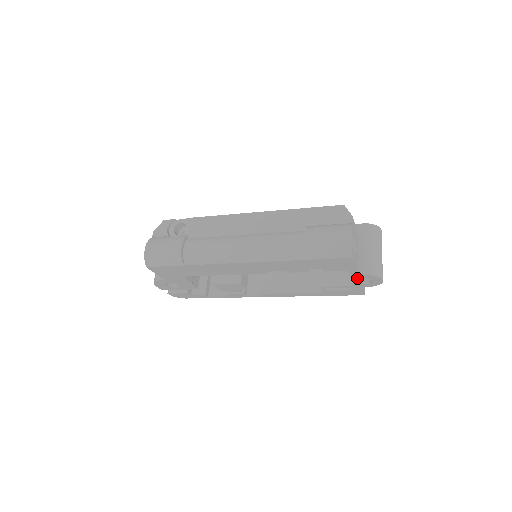
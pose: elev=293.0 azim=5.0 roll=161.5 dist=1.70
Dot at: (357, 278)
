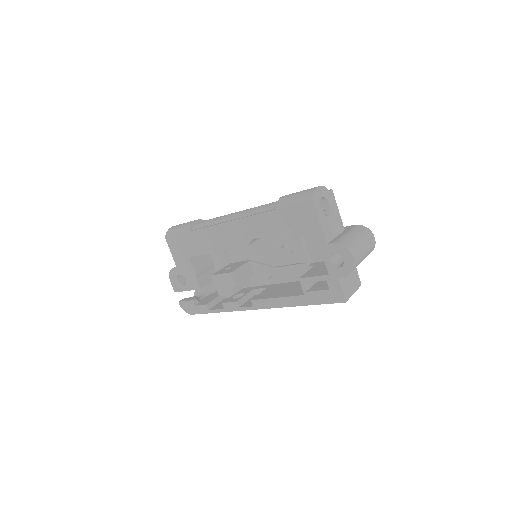
Dot at: (328, 253)
